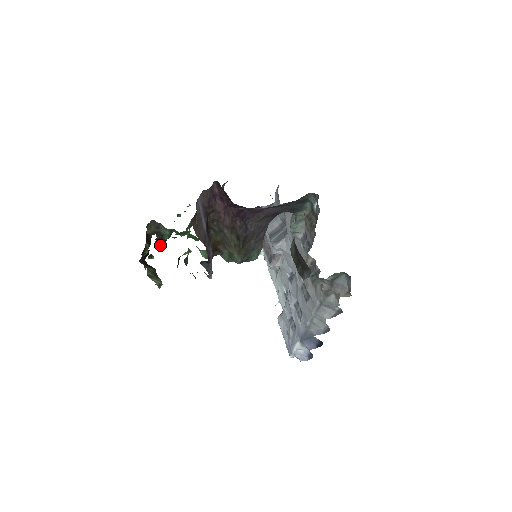
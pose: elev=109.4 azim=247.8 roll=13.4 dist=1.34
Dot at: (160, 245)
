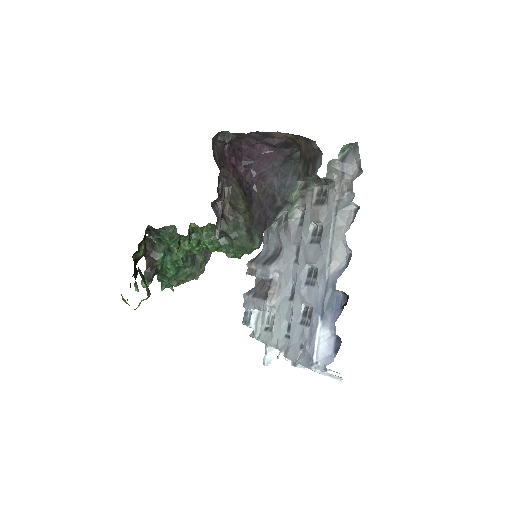
Dot at: (147, 281)
